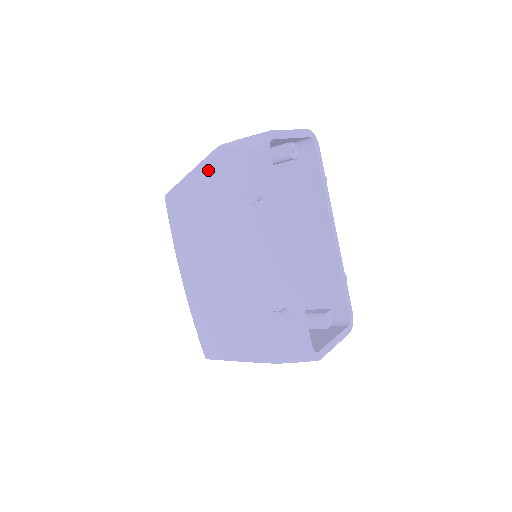
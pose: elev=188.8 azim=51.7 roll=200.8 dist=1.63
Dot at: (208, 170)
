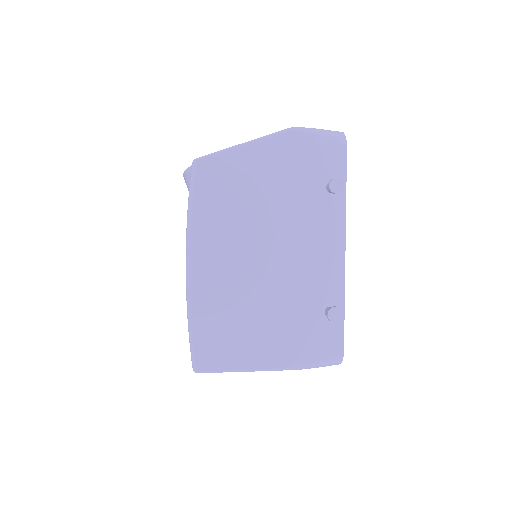
Dot at: (275, 147)
